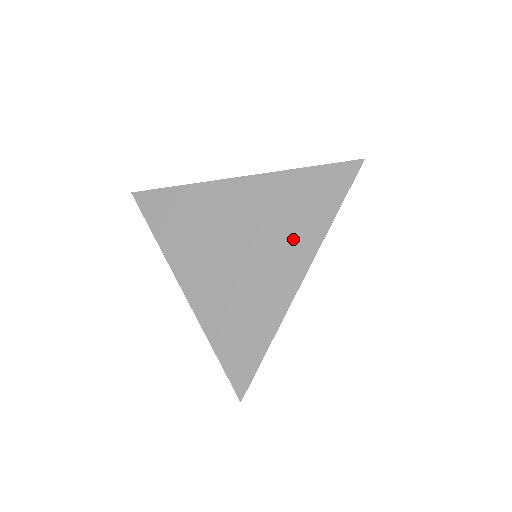
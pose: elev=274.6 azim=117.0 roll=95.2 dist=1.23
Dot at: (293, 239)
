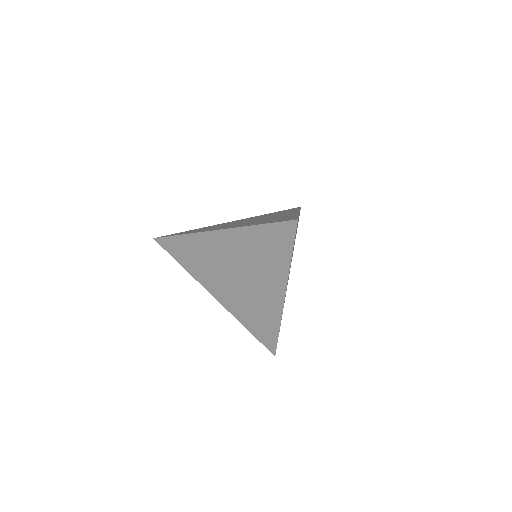
Dot at: (282, 213)
